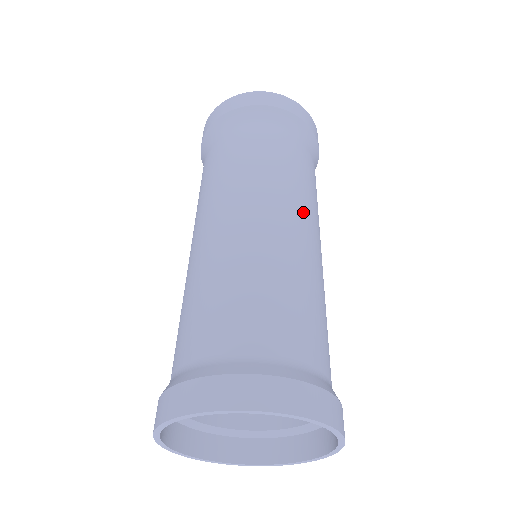
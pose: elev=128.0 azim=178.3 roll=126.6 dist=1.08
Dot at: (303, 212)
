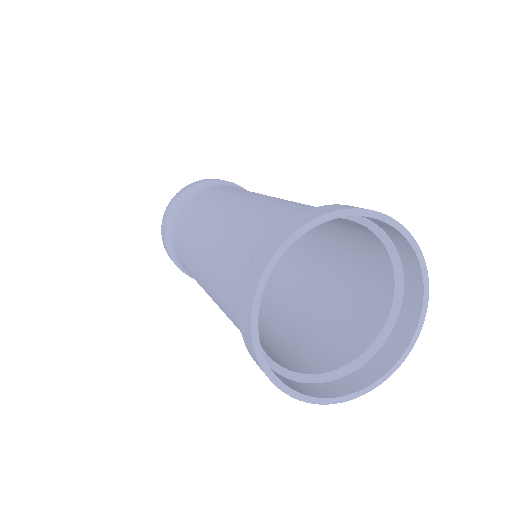
Dot at: occluded
